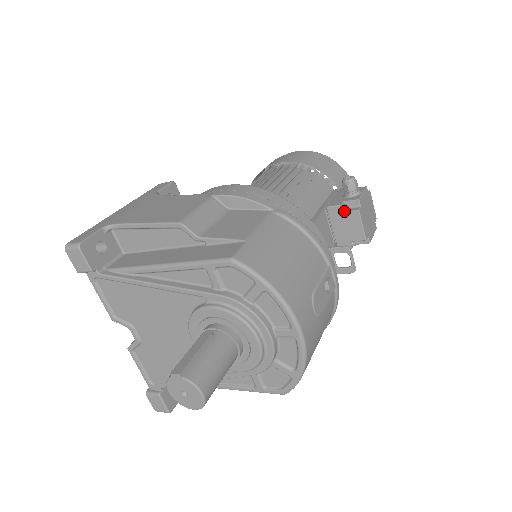
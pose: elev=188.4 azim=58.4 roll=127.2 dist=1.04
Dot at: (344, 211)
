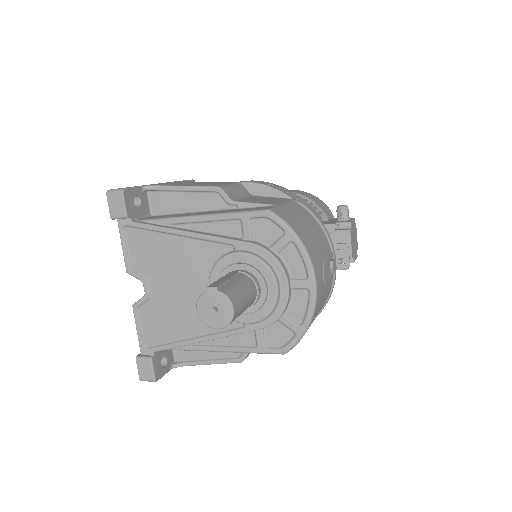
Dot at: (337, 230)
